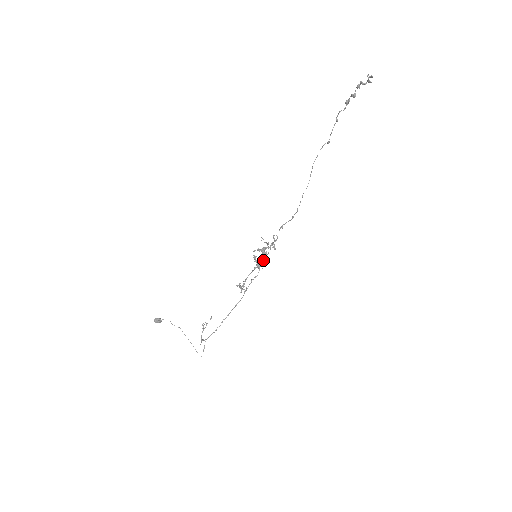
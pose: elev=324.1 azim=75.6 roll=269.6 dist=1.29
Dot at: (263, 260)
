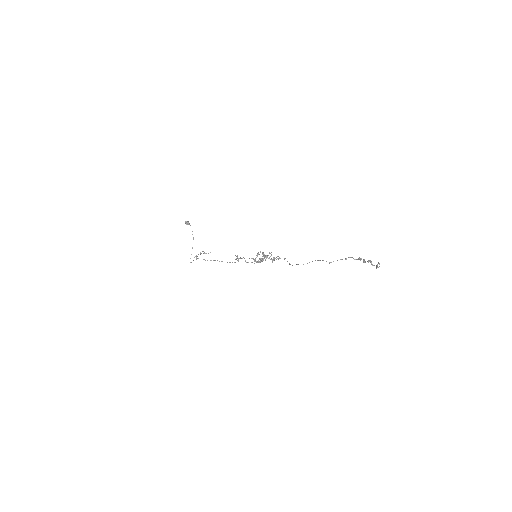
Dot at: (258, 261)
